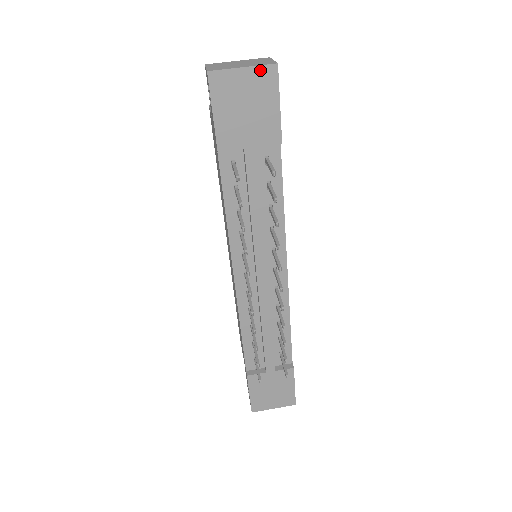
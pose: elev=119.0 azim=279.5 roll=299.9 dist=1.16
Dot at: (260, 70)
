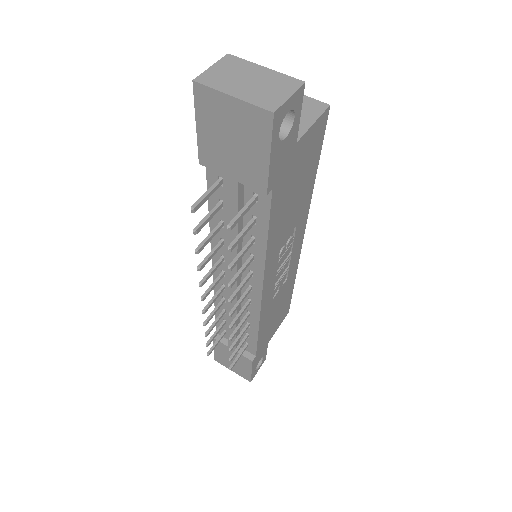
Dot at: (252, 109)
